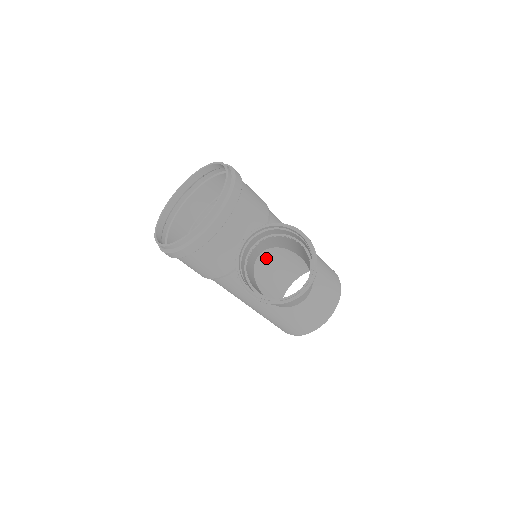
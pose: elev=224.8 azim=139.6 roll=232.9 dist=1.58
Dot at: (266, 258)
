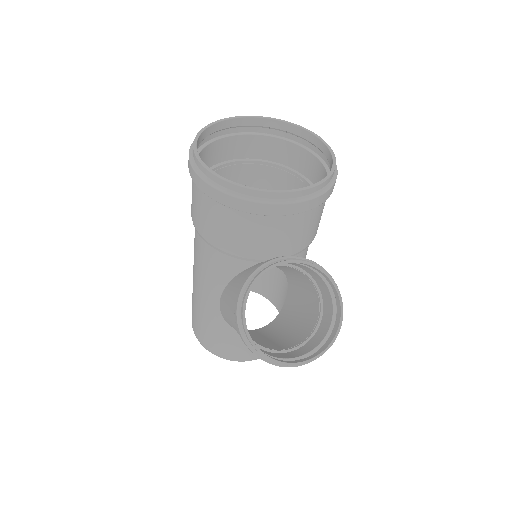
Dot at: occluded
